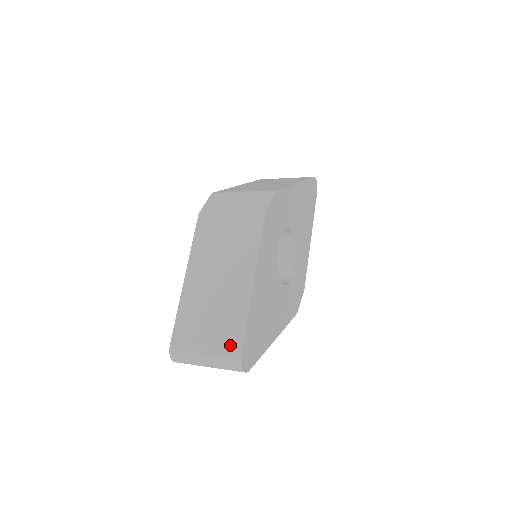
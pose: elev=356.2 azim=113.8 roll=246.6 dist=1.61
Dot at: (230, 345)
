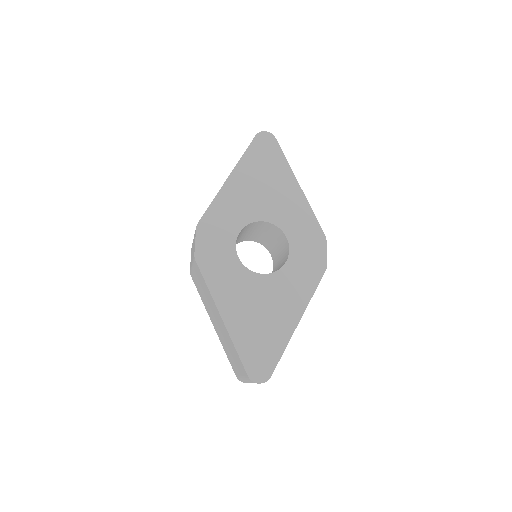
Dot at: (242, 370)
